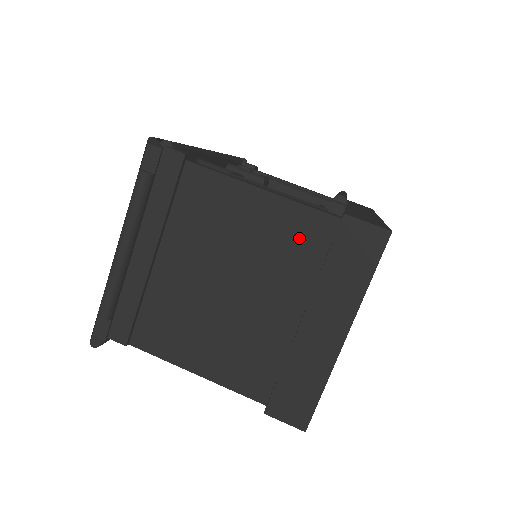
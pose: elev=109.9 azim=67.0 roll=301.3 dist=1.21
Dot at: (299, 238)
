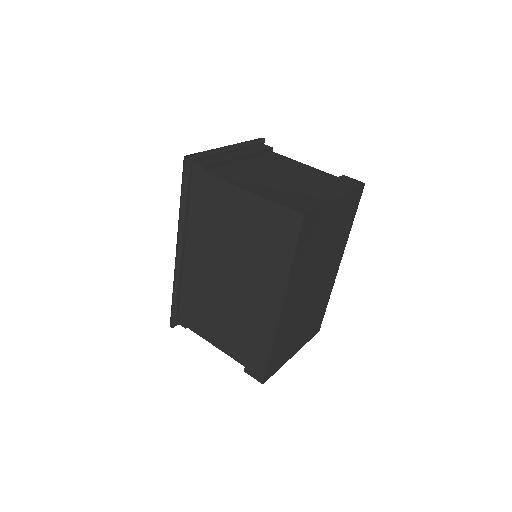
Dot at: (319, 176)
